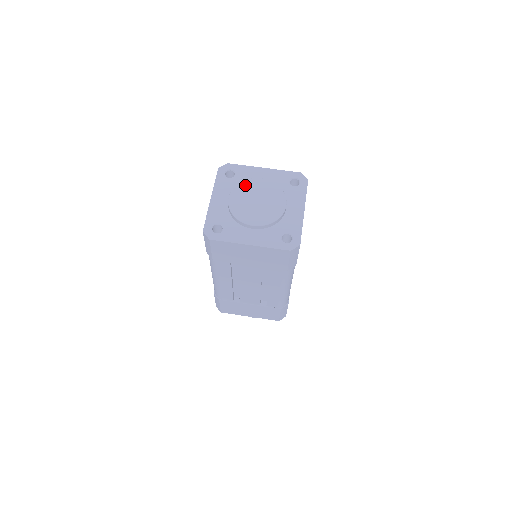
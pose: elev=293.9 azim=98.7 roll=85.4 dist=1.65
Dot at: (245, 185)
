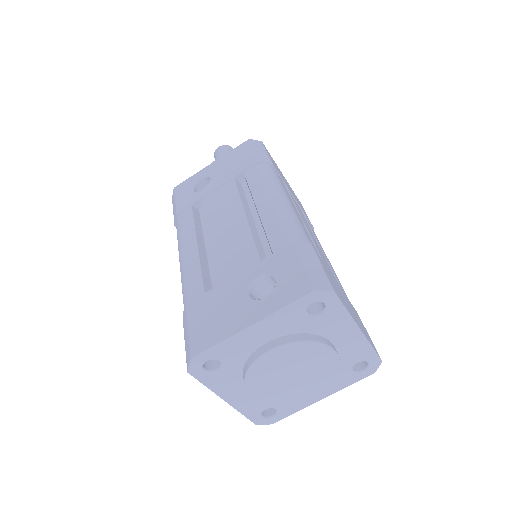
Dot at: (256, 373)
